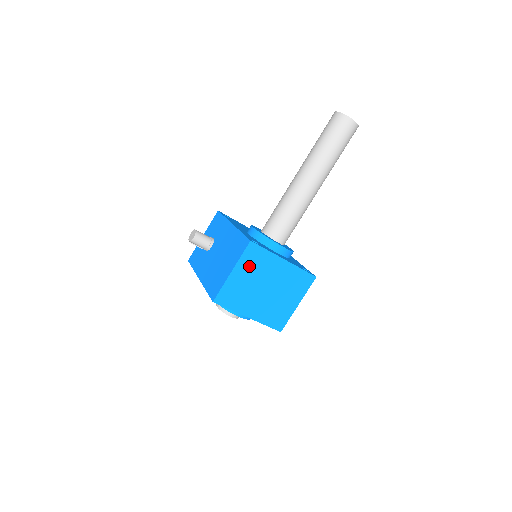
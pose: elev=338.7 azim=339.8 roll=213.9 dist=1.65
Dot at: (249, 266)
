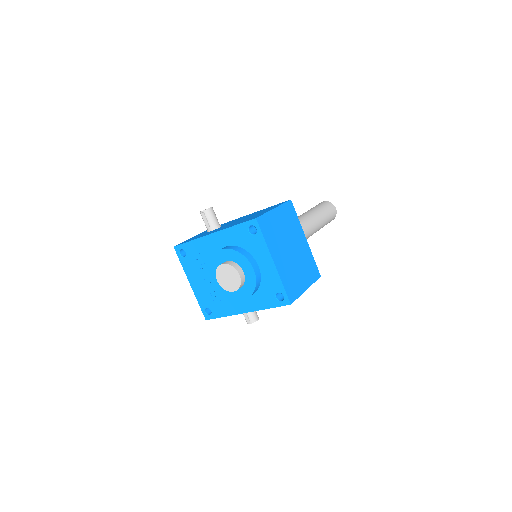
Dot at: (285, 217)
